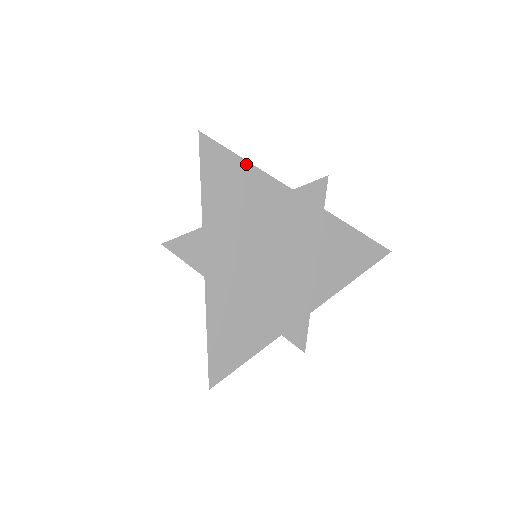
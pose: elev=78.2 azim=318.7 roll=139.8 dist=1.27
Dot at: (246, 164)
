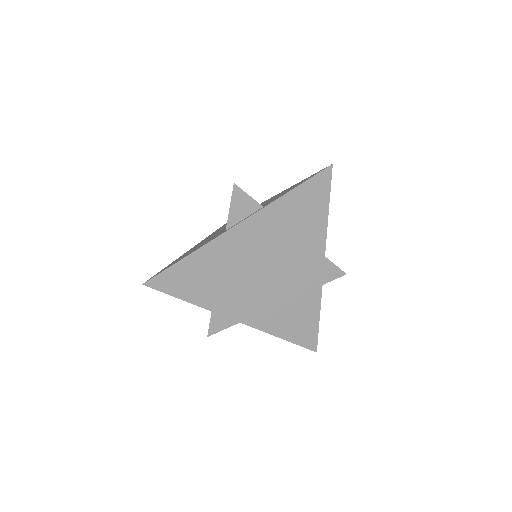
Dot at: (186, 260)
